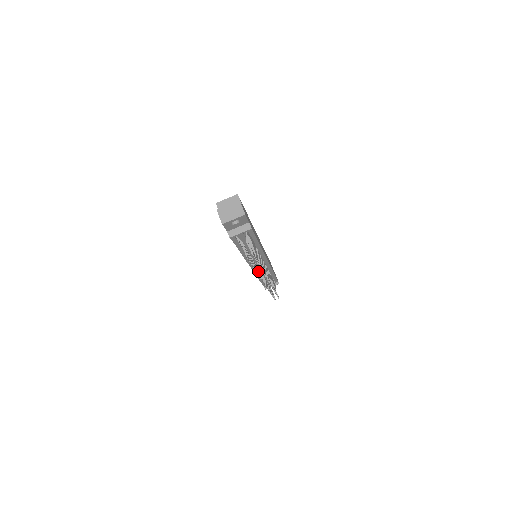
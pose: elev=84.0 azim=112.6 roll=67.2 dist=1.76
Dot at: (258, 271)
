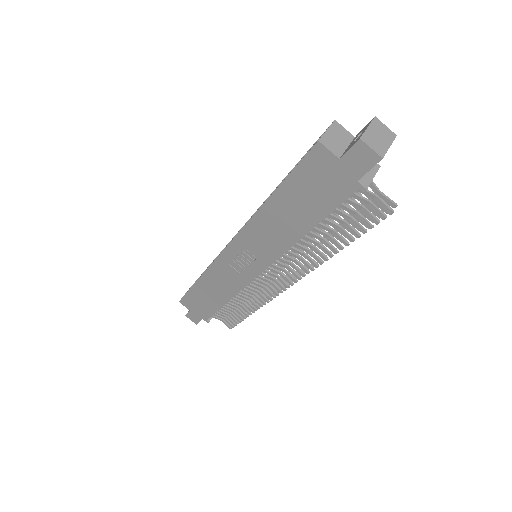
Dot at: (314, 261)
